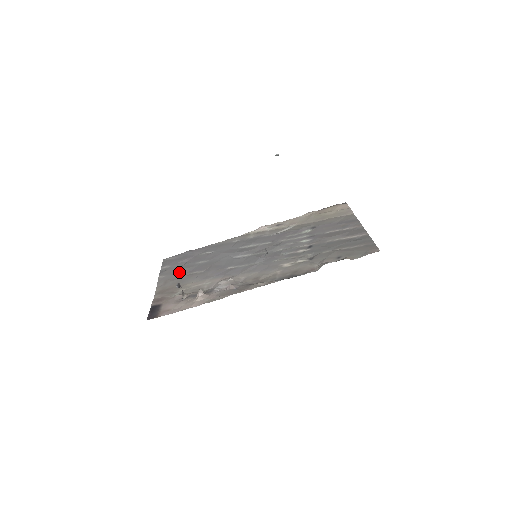
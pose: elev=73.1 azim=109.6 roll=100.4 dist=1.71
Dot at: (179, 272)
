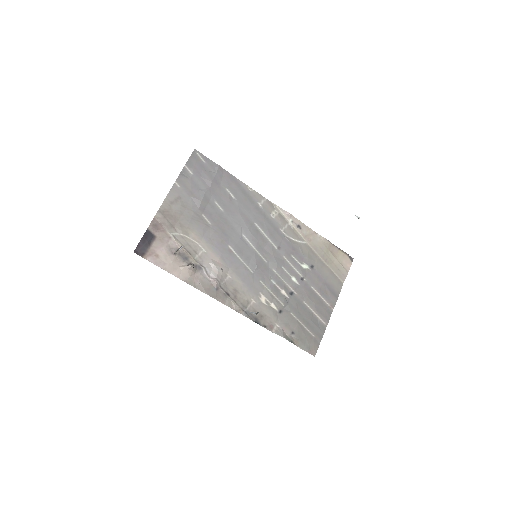
Dot at: (194, 199)
